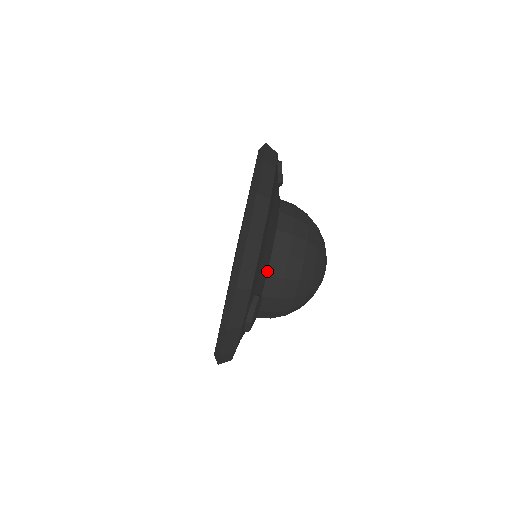
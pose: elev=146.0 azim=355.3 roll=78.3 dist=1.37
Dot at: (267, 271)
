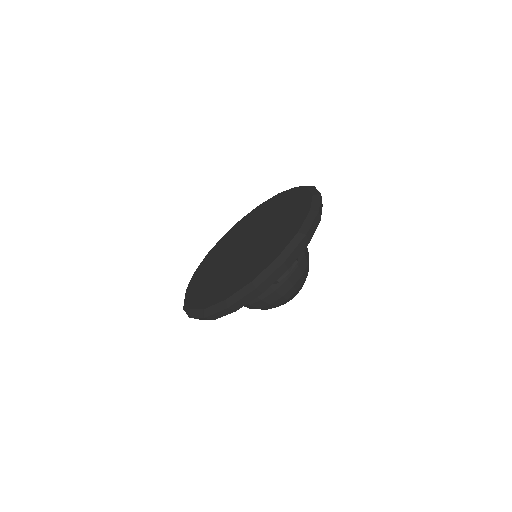
Dot at: occluded
